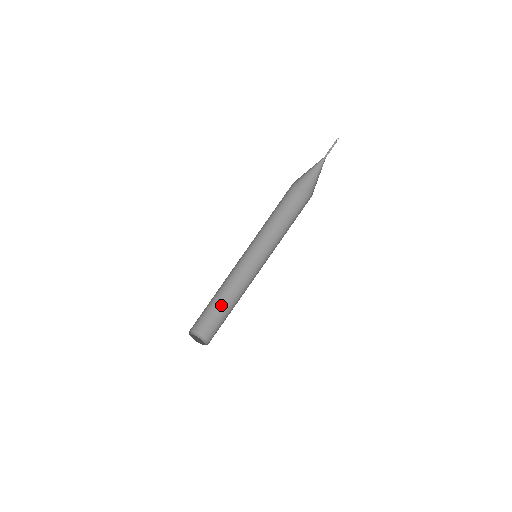
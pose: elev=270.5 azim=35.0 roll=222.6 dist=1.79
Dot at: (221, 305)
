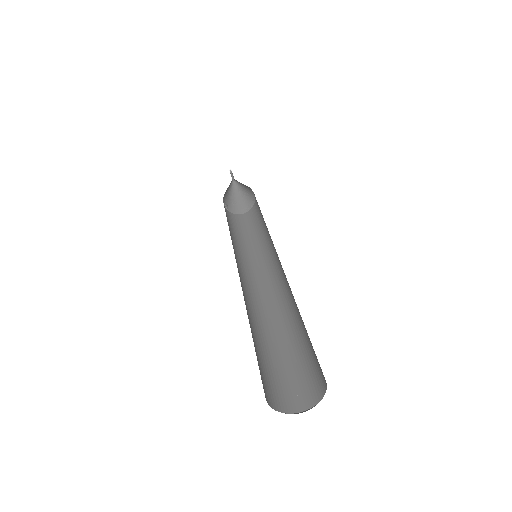
Dot at: (256, 340)
